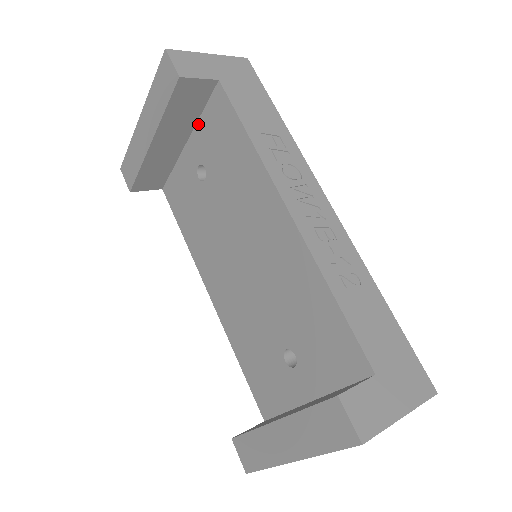
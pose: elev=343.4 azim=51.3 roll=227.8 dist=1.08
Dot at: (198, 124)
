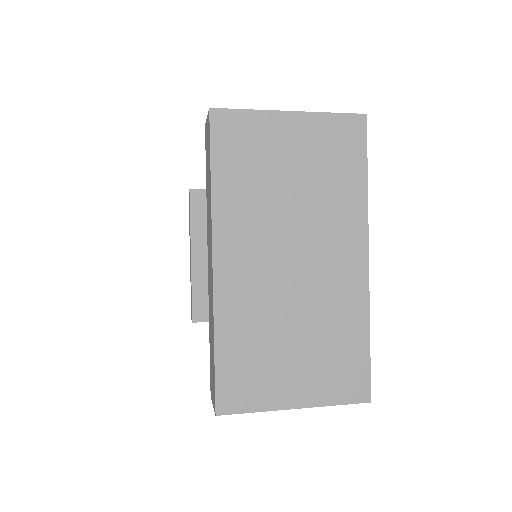
Dot at: occluded
